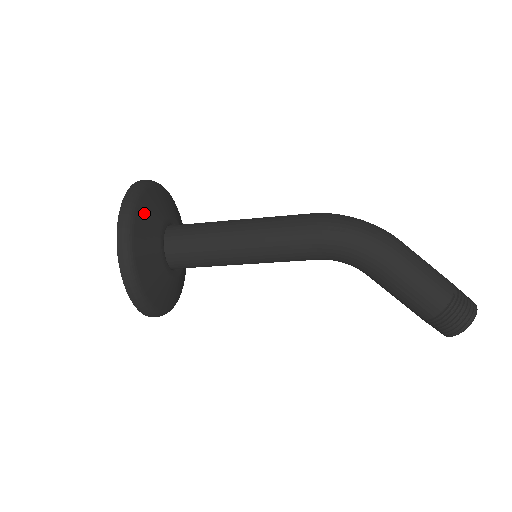
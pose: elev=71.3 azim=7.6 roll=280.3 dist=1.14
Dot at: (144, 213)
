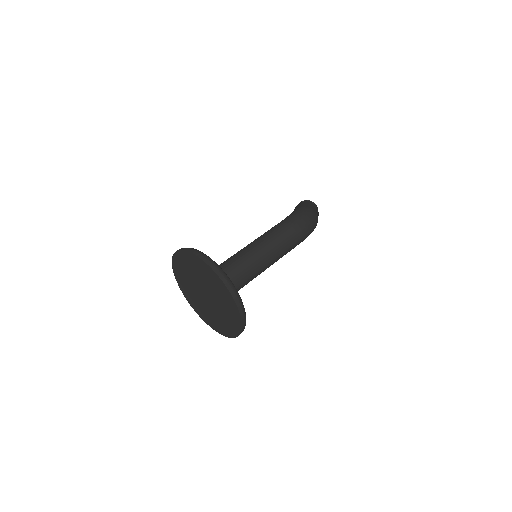
Dot at: occluded
